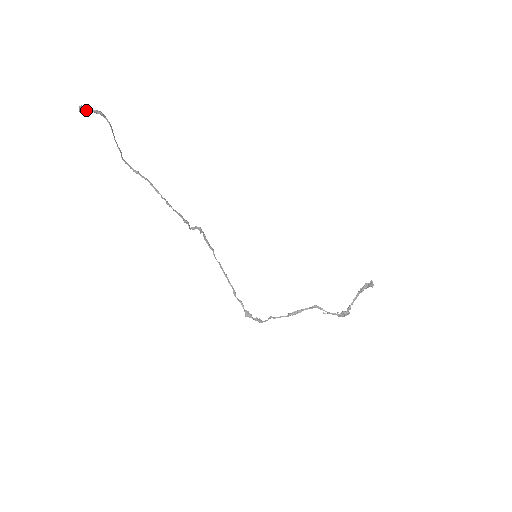
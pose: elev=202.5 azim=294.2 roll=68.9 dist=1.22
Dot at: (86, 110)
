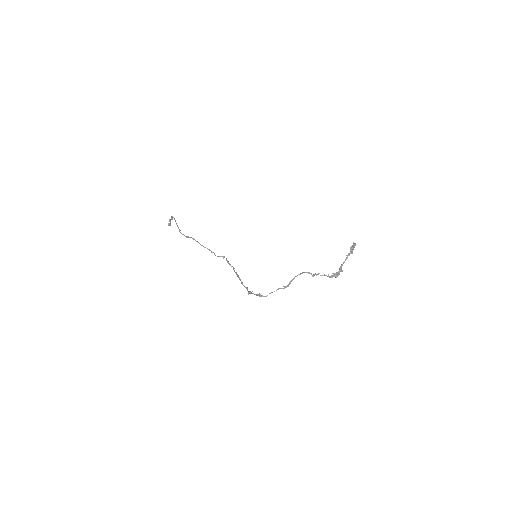
Dot at: occluded
